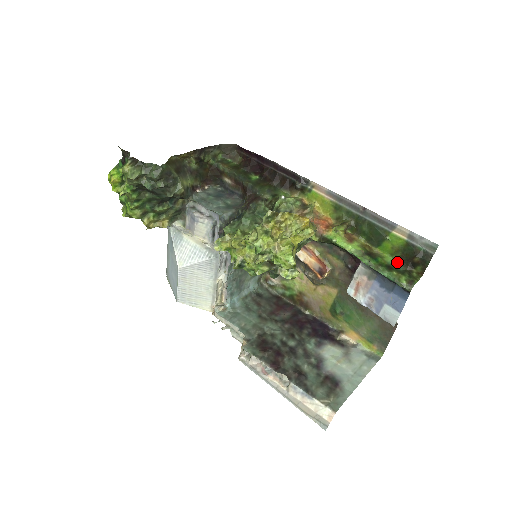
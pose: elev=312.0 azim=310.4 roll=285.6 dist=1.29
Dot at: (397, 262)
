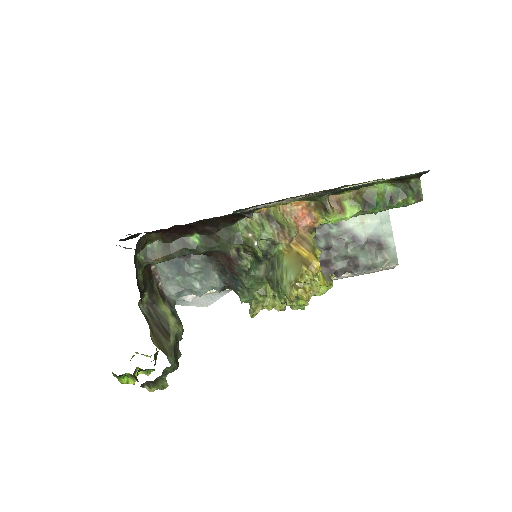
Dot at: (391, 184)
